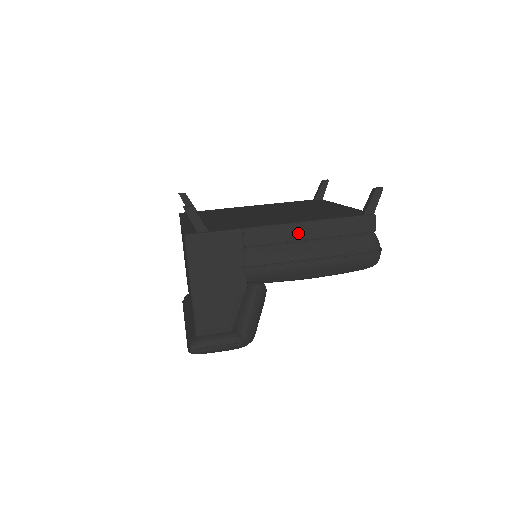
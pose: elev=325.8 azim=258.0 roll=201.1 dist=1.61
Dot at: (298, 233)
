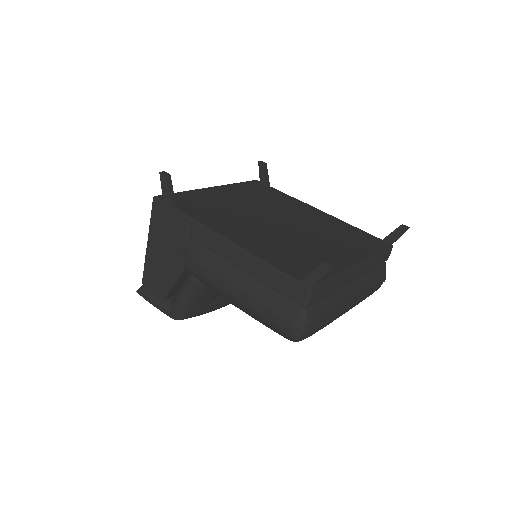
Dot at: (232, 254)
